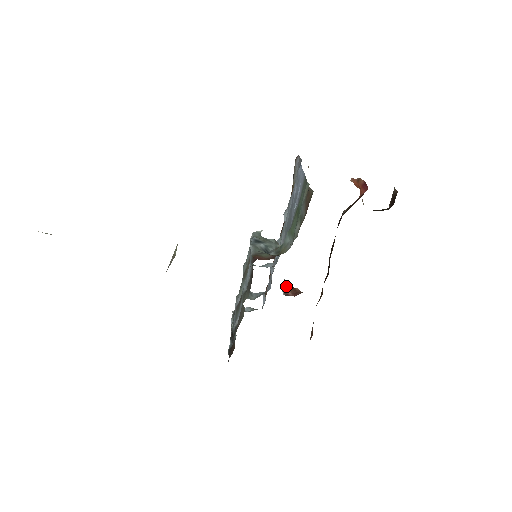
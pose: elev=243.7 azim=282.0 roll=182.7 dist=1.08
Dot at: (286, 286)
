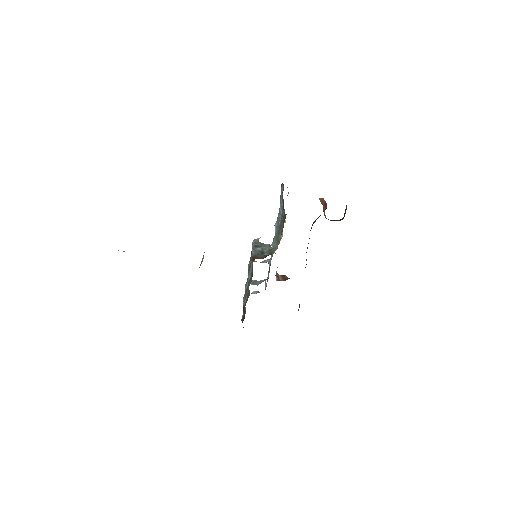
Dot at: (279, 275)
